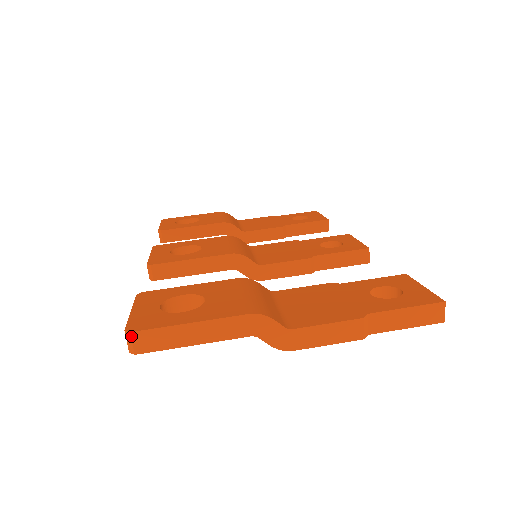
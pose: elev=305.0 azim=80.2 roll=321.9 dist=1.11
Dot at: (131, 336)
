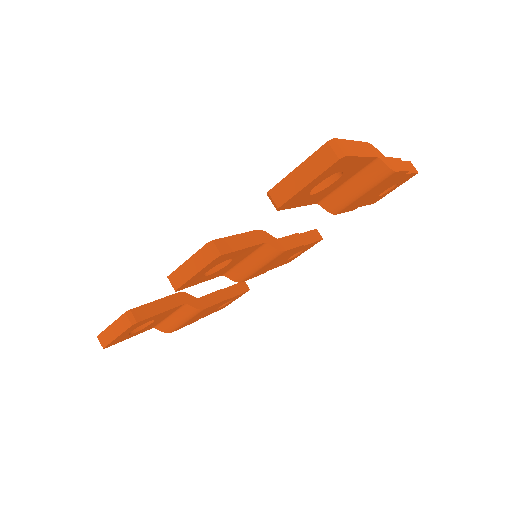
Dot at: (336, 141)
